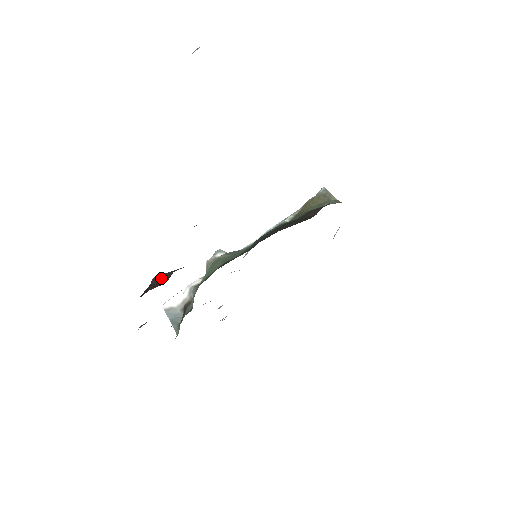
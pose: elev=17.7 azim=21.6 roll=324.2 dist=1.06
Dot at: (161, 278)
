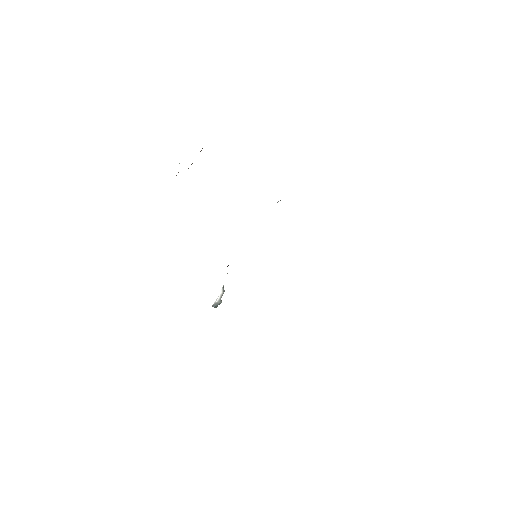
Dot at: occluded
